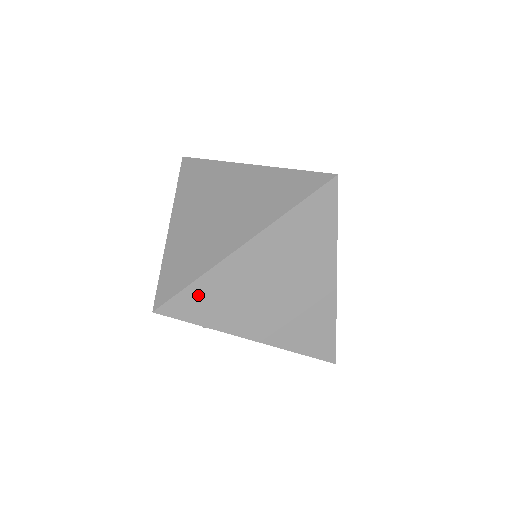
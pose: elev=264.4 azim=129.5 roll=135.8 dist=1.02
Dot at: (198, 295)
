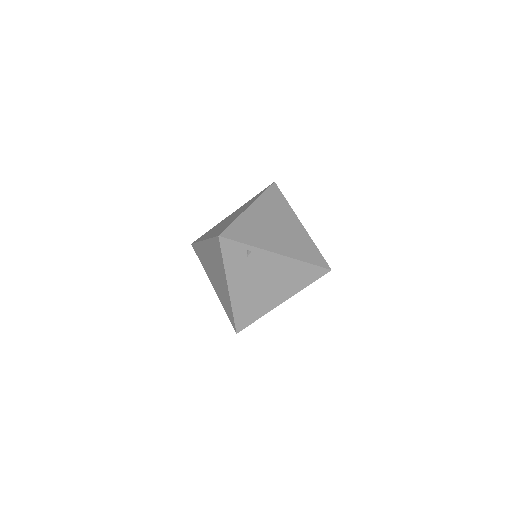
Dot at: (238, 228)
